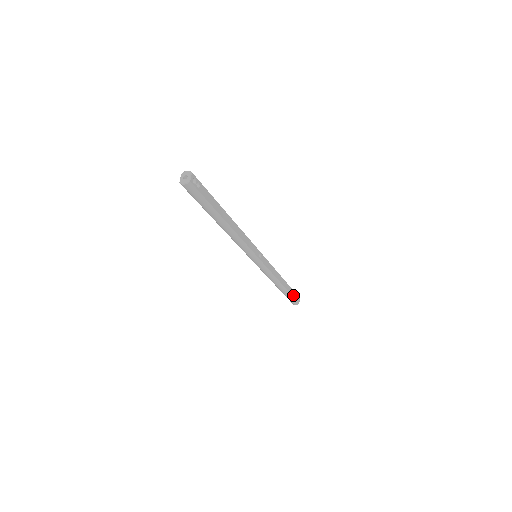
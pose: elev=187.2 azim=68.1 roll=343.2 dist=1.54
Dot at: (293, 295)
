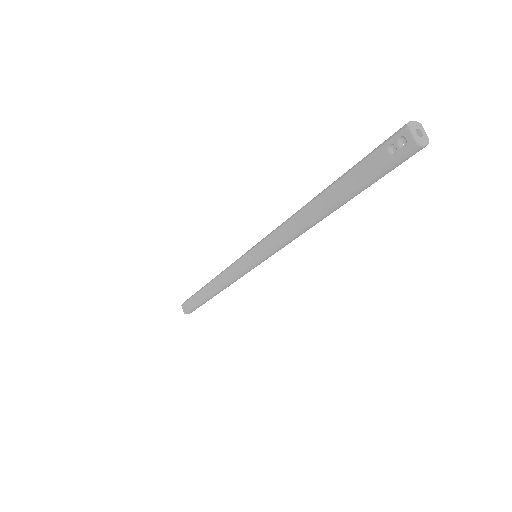
Dot at: occluded
